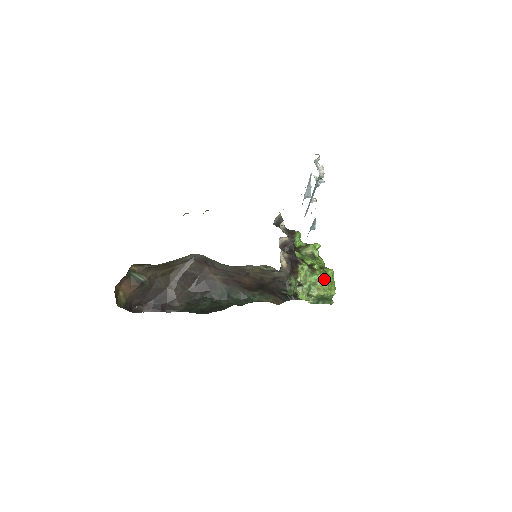
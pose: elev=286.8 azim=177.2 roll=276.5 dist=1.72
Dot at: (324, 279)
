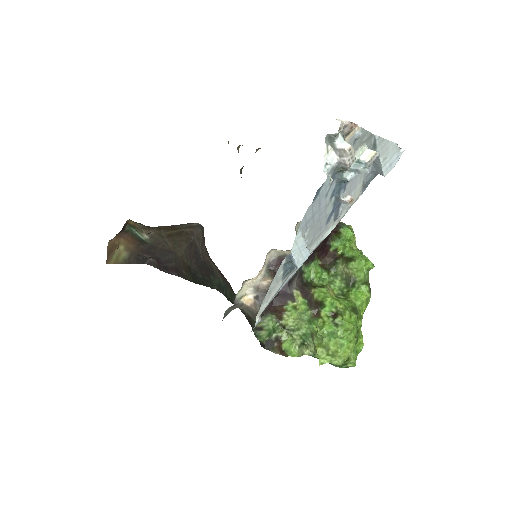
Dot at: (322, 338)
